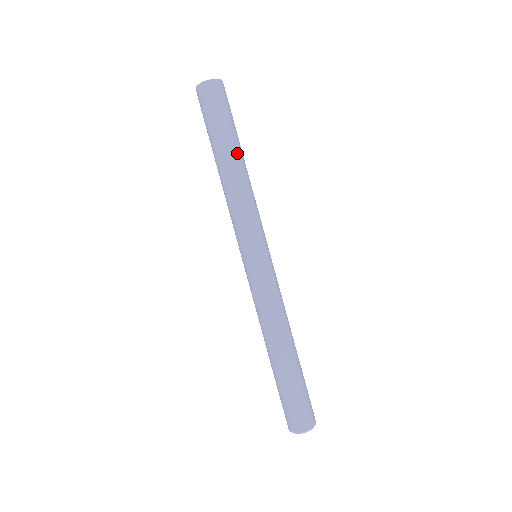
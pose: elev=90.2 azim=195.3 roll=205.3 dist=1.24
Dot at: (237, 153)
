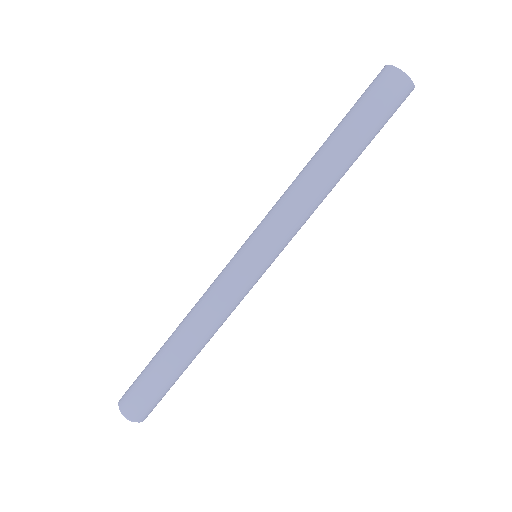
Dot at: (343, 159)
